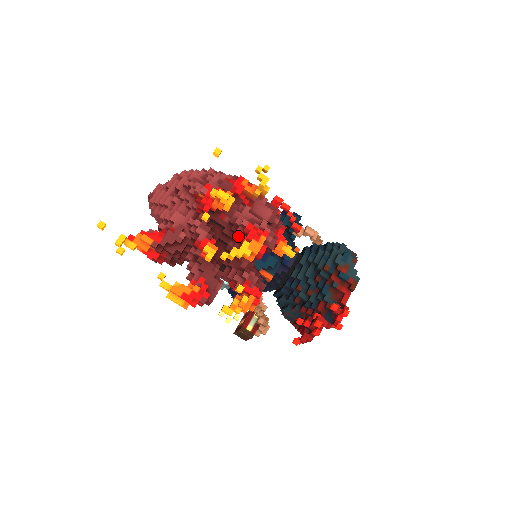
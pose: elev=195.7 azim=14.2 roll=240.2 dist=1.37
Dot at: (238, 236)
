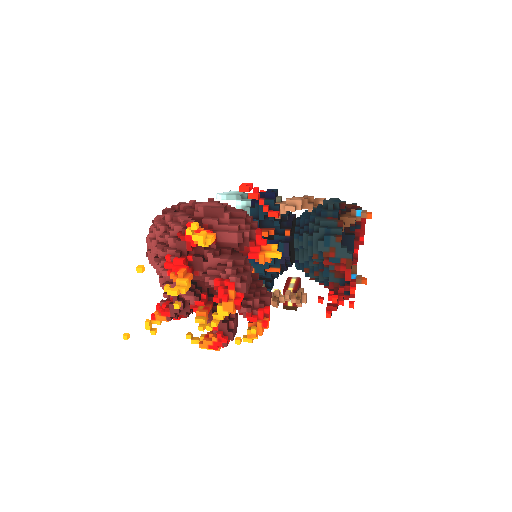
Dot at: occluded
